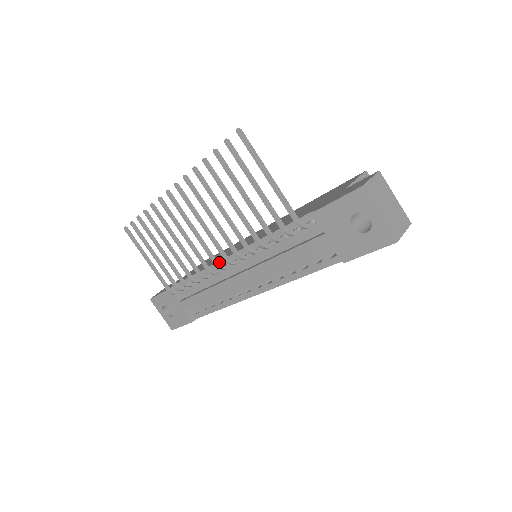
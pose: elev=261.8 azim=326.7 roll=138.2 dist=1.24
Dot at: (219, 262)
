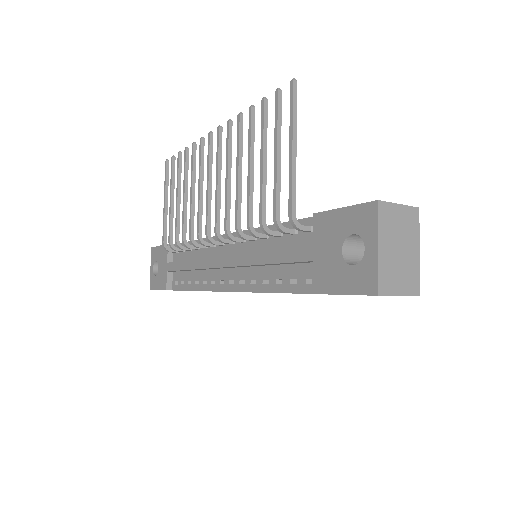
Dot at: occluded
